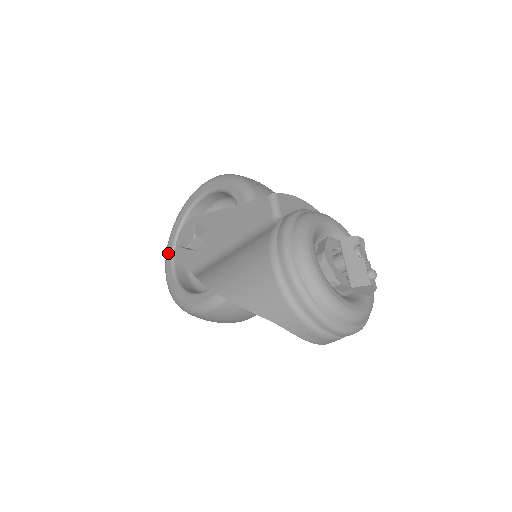
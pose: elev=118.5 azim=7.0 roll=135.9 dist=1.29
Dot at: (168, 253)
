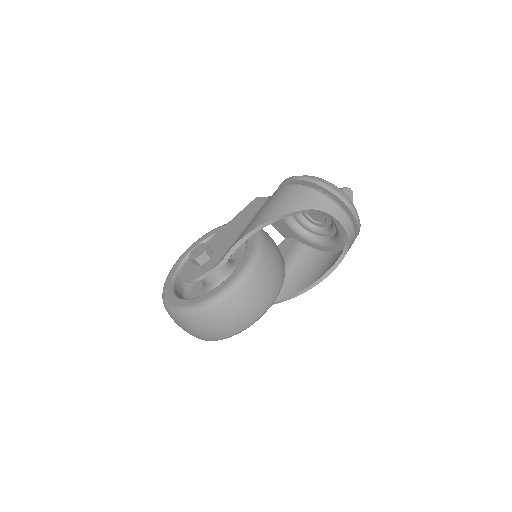
Dot at: (170, 299)
